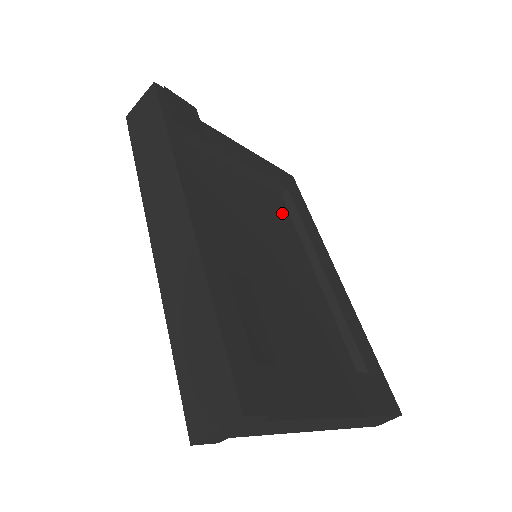
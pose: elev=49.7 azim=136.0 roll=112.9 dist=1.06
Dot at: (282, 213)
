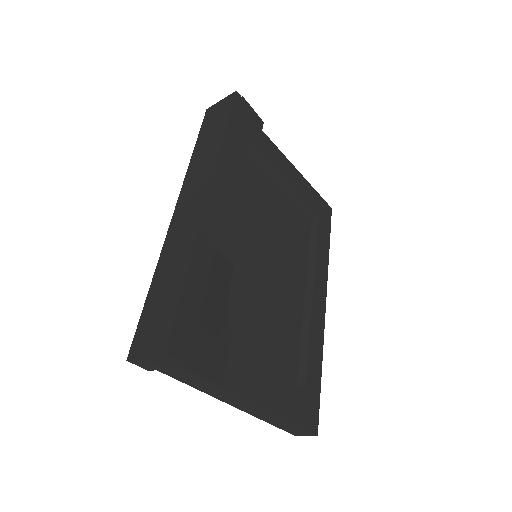
Dot at: (303, 234)
